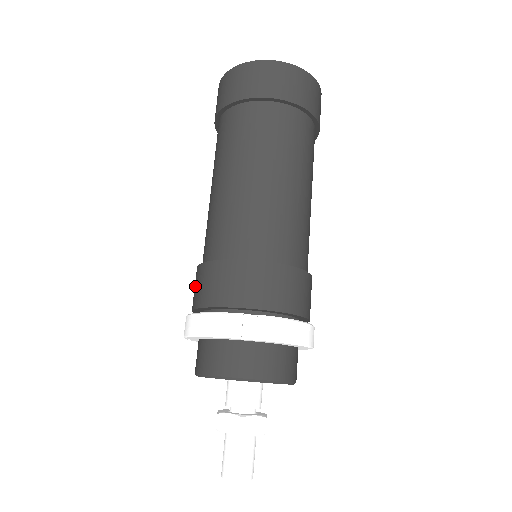
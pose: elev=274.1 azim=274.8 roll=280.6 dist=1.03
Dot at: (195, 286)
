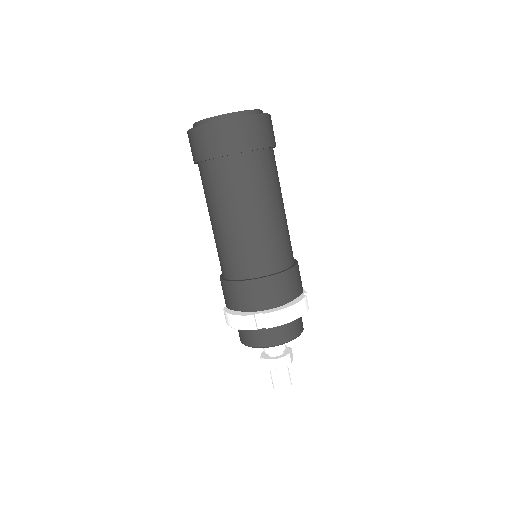
Dot at: occluded
